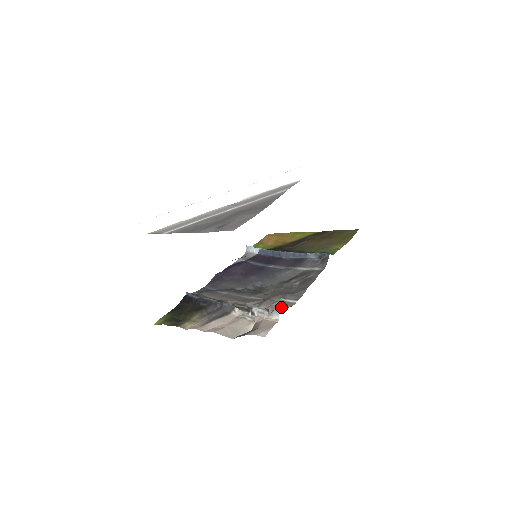
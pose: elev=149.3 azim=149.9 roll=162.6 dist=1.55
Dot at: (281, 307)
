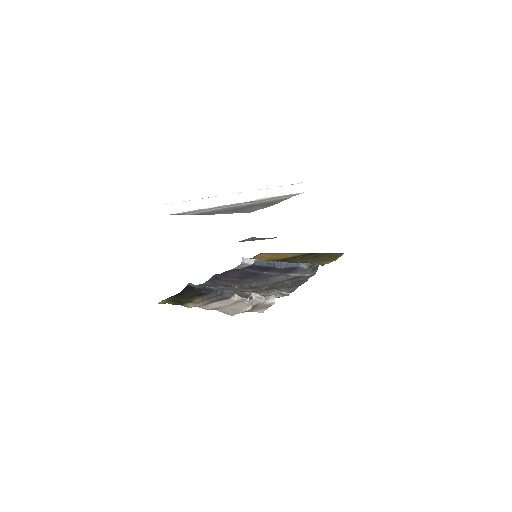
Dot at: (276, 296)
